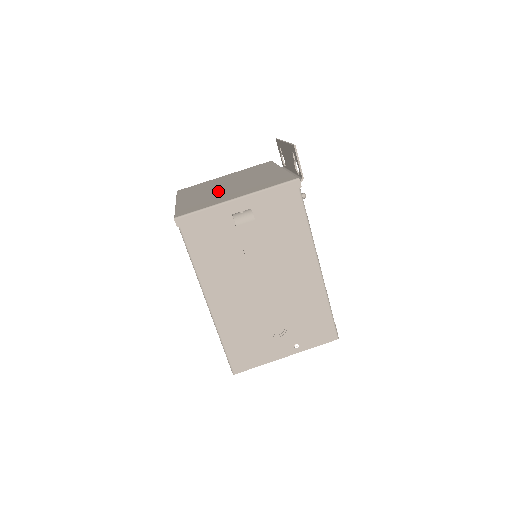
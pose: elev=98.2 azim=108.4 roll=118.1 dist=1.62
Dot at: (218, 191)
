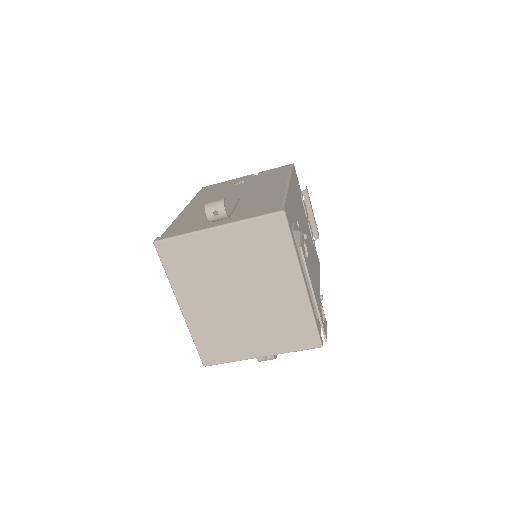
Dot at: (230, 313)
